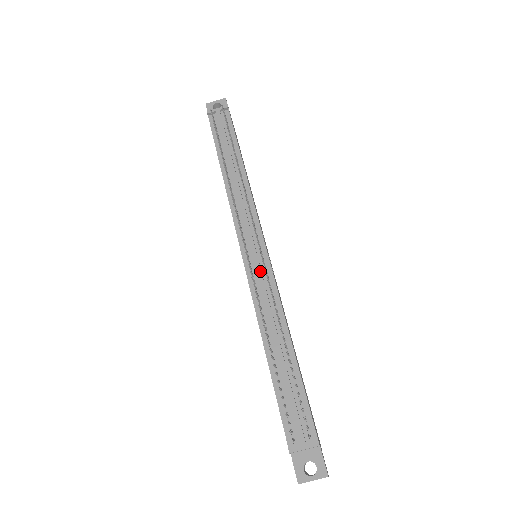
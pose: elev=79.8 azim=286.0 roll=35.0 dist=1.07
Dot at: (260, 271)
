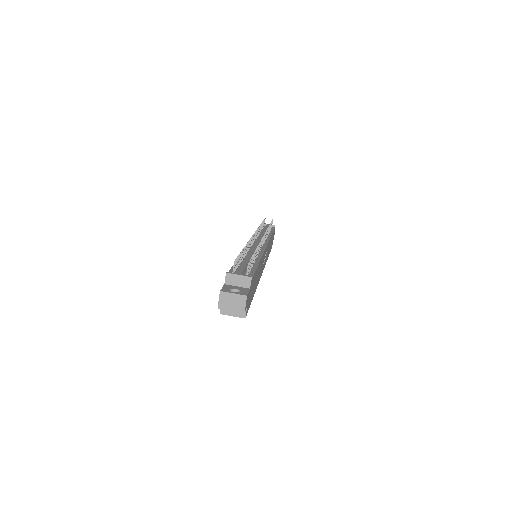
Dot at: (257, 245)
